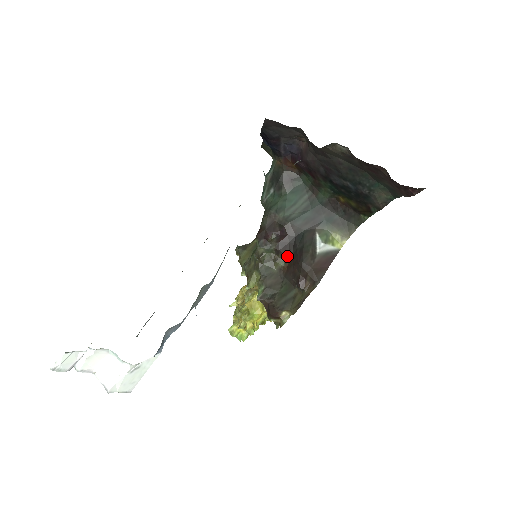
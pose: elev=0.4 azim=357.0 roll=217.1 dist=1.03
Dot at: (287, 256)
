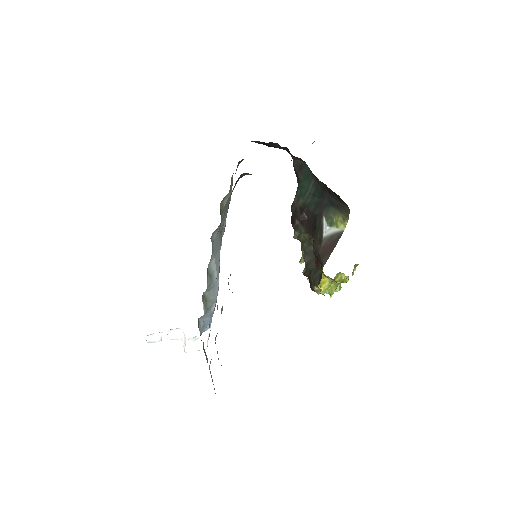
Dot at: occluded
